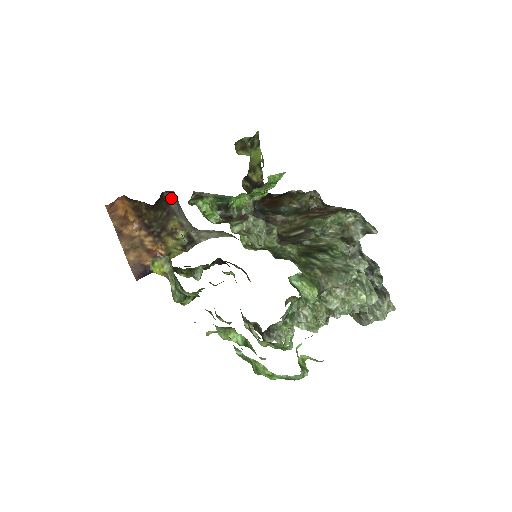
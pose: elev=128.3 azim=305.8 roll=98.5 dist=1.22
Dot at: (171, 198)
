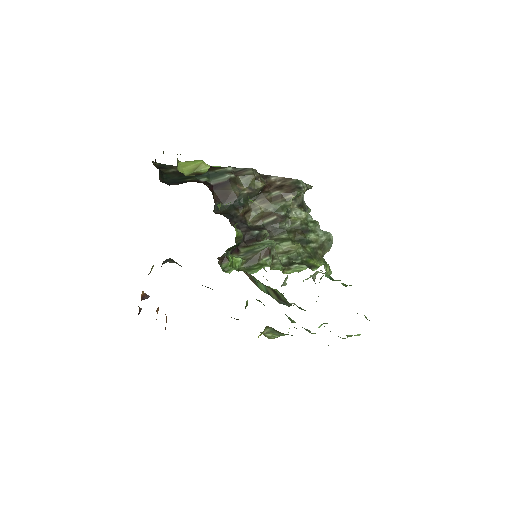
Dot at: (163, 262)
